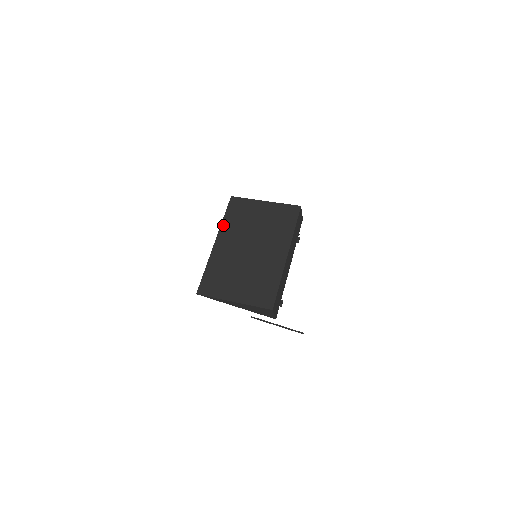
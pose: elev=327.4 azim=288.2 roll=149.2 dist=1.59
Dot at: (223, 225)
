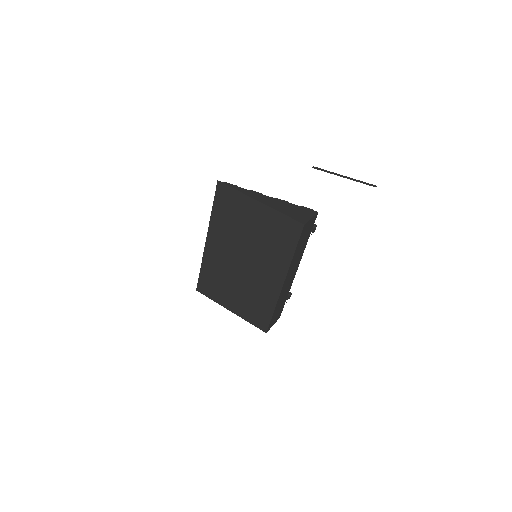
Dot at: (212, 221)
